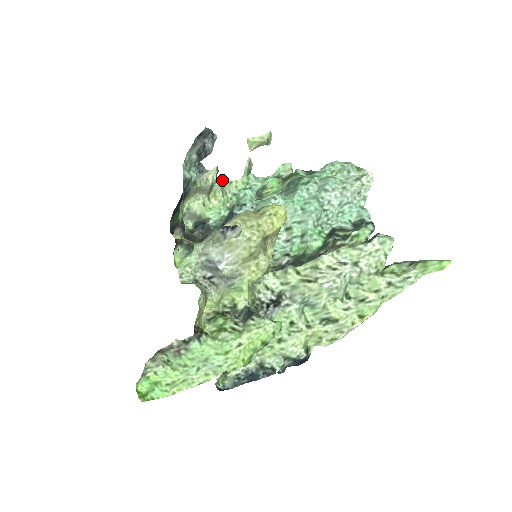
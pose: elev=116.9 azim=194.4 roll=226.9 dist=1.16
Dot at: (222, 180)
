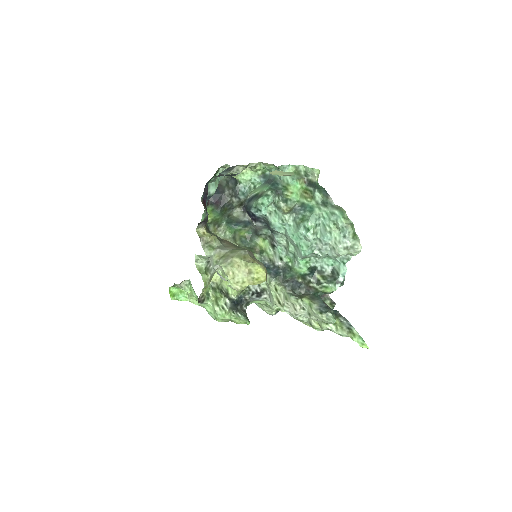
Dot at: (254, 163)
